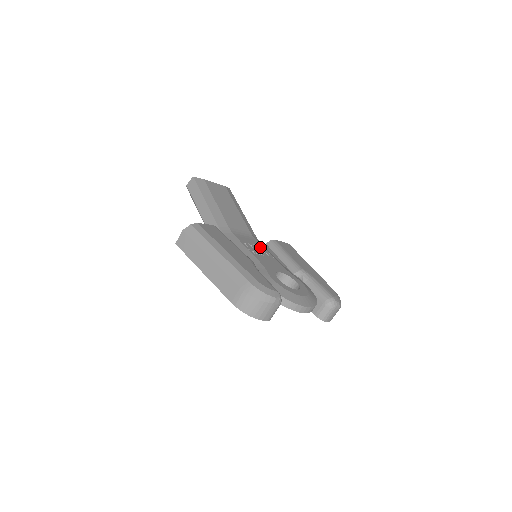
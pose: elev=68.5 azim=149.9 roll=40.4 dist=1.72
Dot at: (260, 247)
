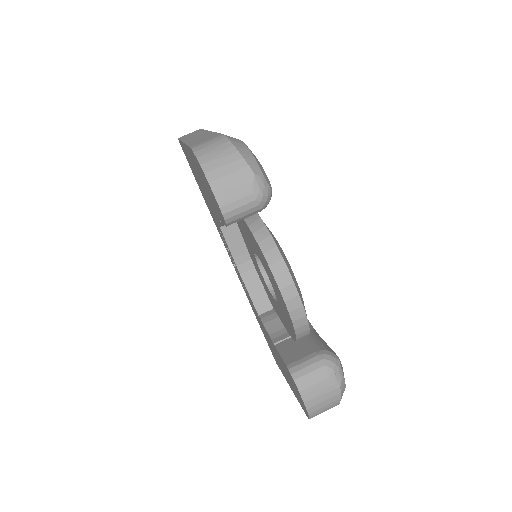
Dot at: occluded
